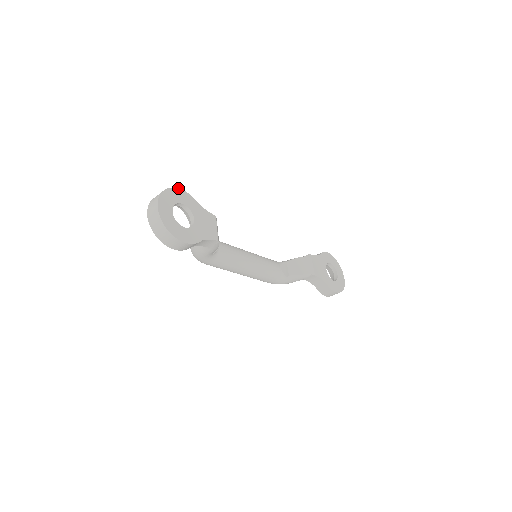
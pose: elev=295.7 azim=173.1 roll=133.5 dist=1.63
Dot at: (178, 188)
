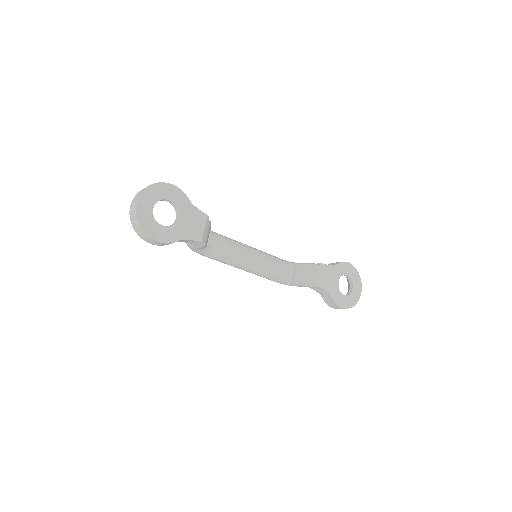
Dot at: (169, 183)
